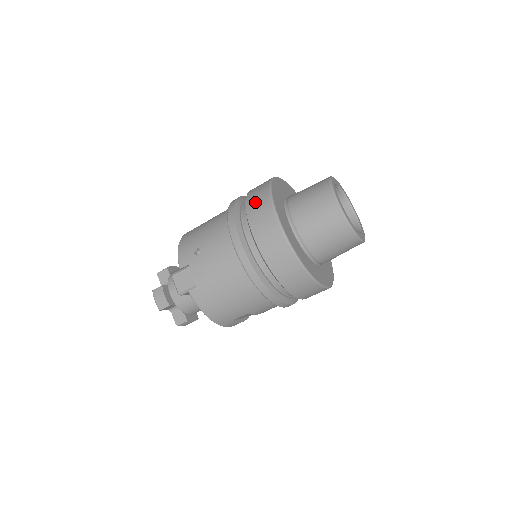
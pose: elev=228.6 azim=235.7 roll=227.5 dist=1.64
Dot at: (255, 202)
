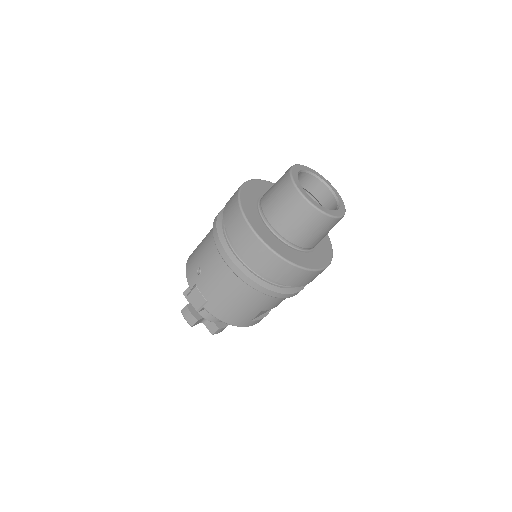
Dot at: (229, 214)
